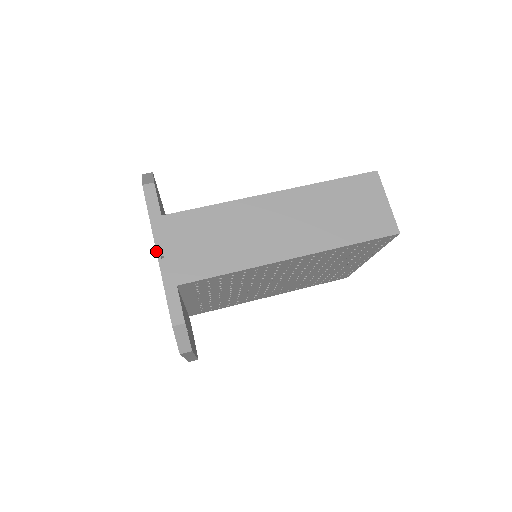
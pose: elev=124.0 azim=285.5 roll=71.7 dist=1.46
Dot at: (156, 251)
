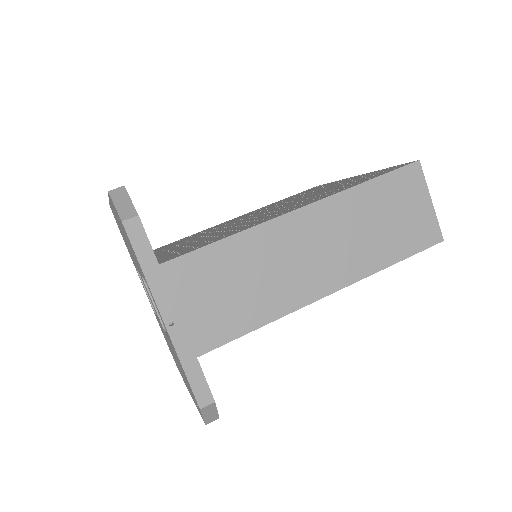
Dot at: (161, 317)
